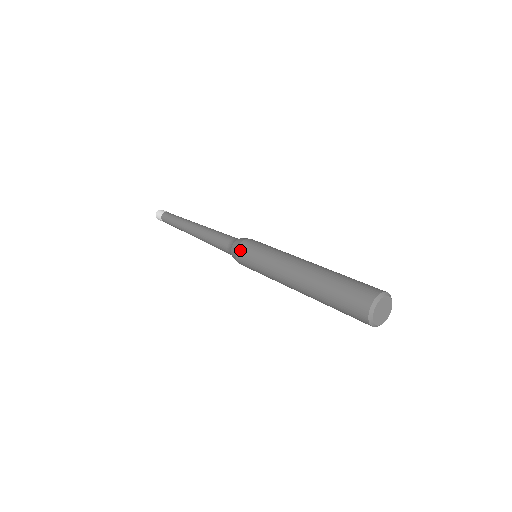
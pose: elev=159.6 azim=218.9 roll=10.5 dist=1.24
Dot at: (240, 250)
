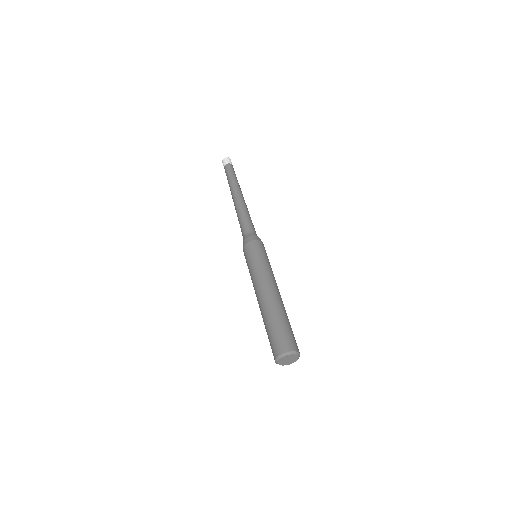
Dot at: occluded
